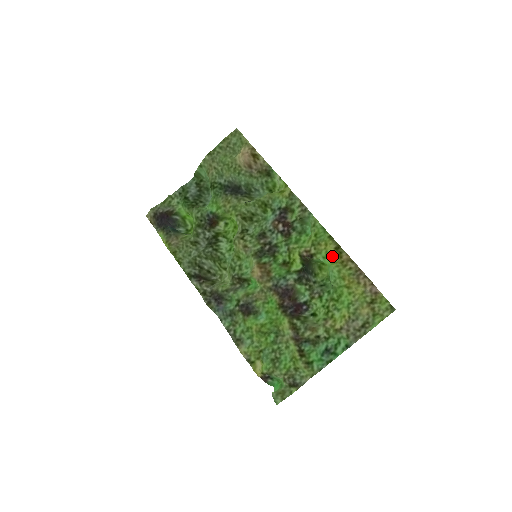
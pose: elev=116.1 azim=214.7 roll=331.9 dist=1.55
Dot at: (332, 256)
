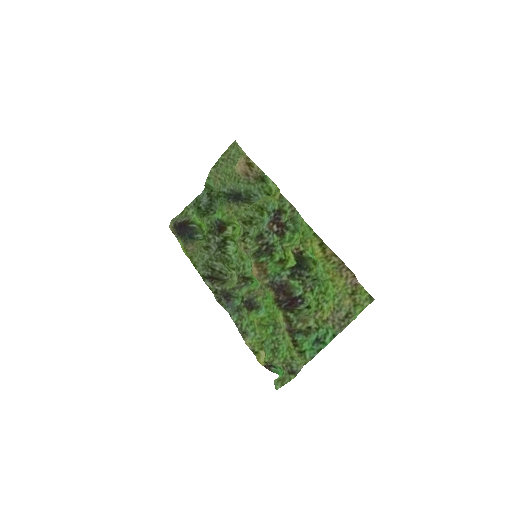
Dot at: (317, 252)
